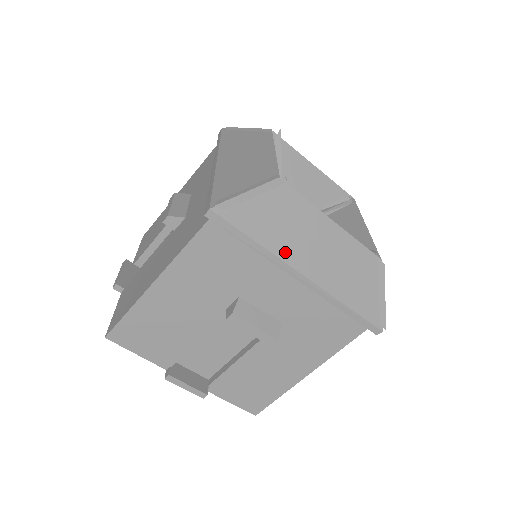
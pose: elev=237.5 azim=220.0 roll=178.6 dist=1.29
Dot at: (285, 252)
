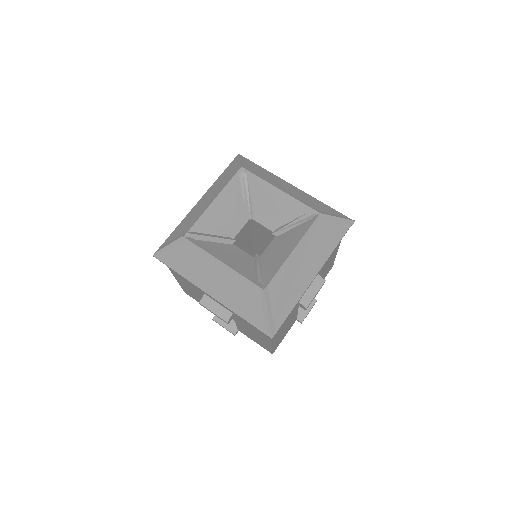
Dot at: (301, 290)
